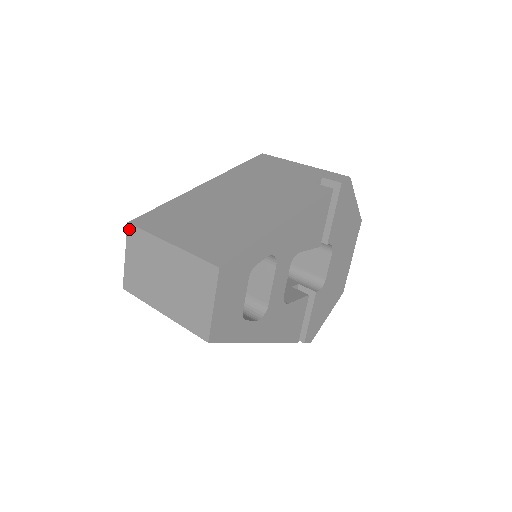
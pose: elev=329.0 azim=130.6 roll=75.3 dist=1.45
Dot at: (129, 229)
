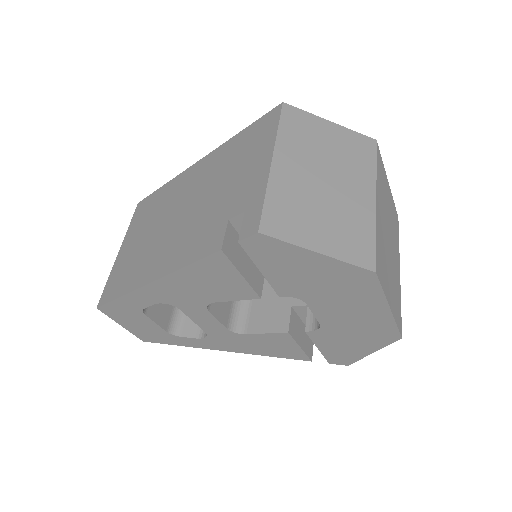
Dot at: occluded
